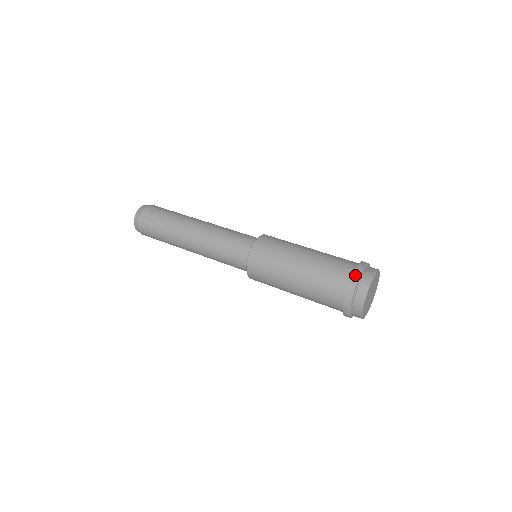
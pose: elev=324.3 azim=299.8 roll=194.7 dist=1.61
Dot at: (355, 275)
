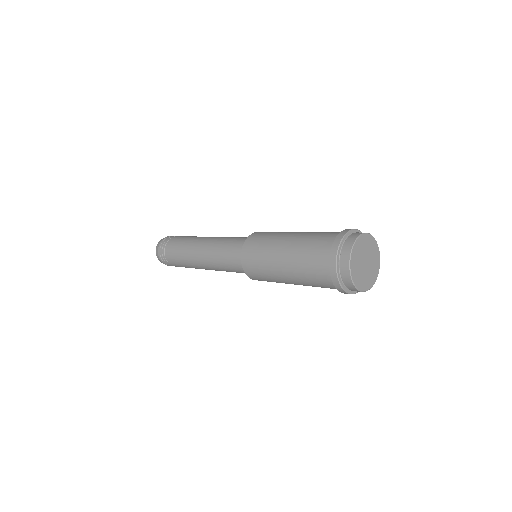
Dot at: (337, 239)
